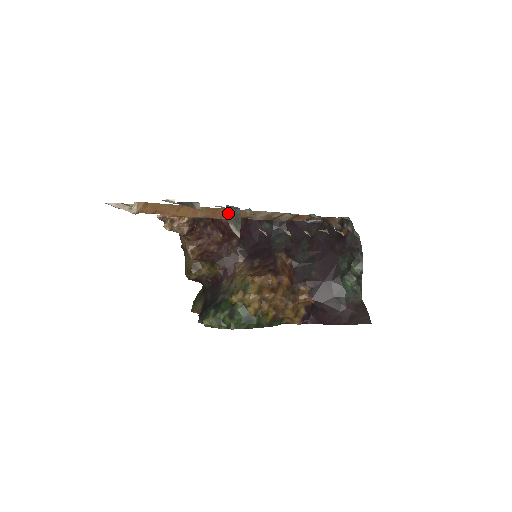
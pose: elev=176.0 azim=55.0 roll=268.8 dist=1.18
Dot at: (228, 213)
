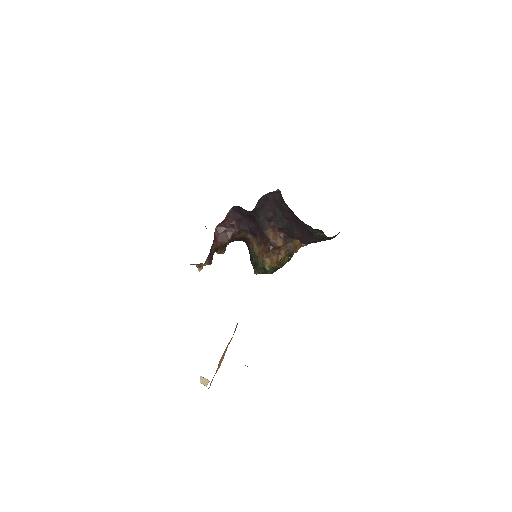
Dot at: occluded
